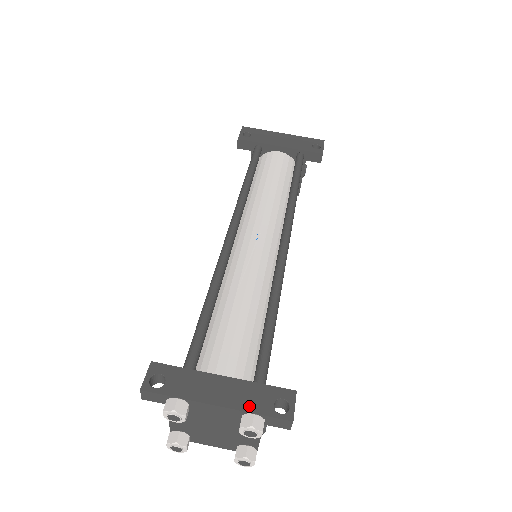
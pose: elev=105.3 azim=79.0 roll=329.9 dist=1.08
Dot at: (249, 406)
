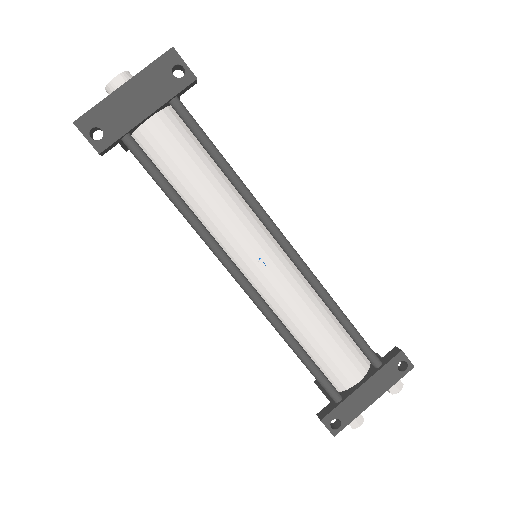
Dot at: (389, 384)
